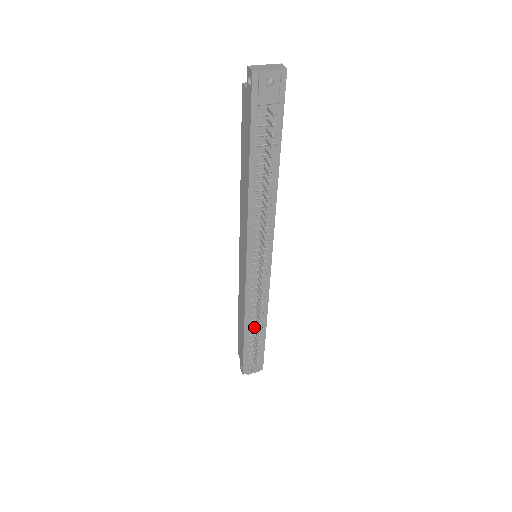
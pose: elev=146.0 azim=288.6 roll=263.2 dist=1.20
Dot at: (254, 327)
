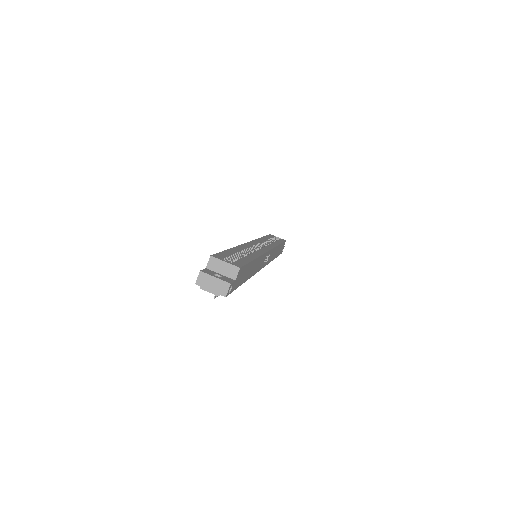
Dot at: occluded
